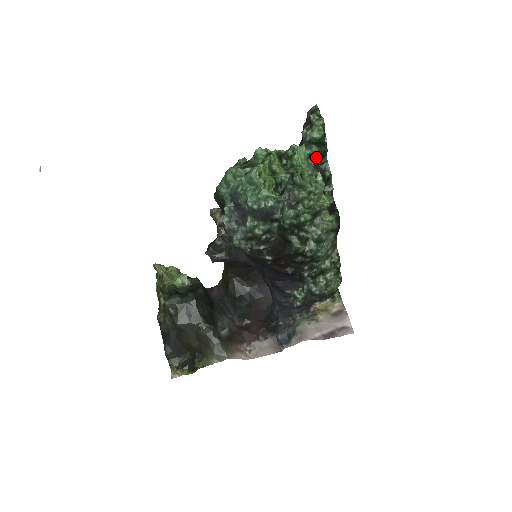
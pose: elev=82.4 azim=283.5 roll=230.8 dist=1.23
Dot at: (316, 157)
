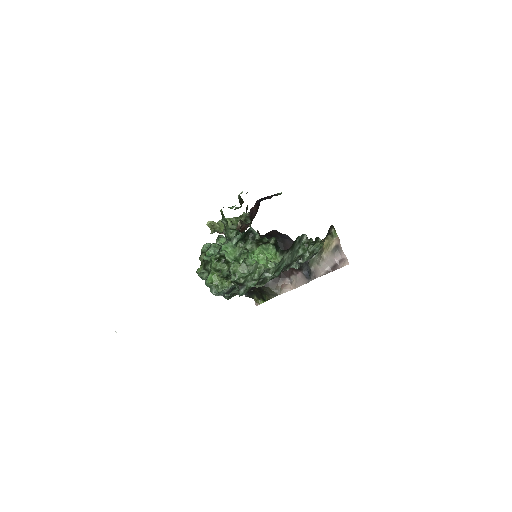
Dot at: (242, 239)
